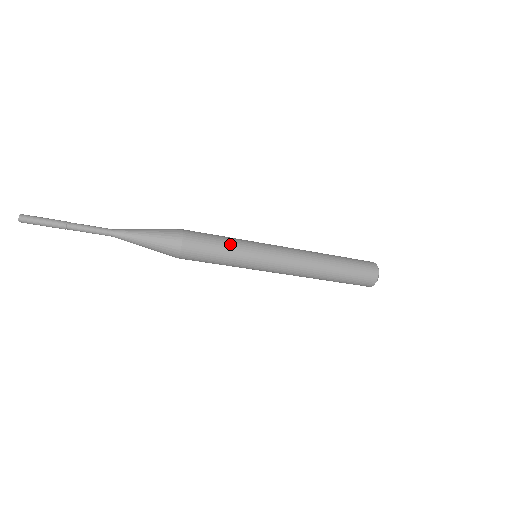
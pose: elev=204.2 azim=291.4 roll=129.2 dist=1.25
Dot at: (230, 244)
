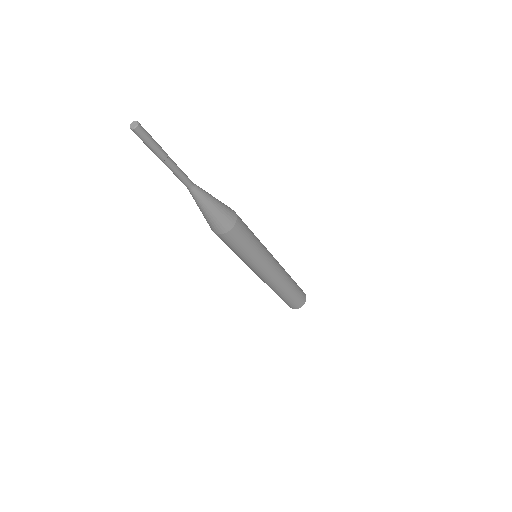
Dot at: (256, 243)
